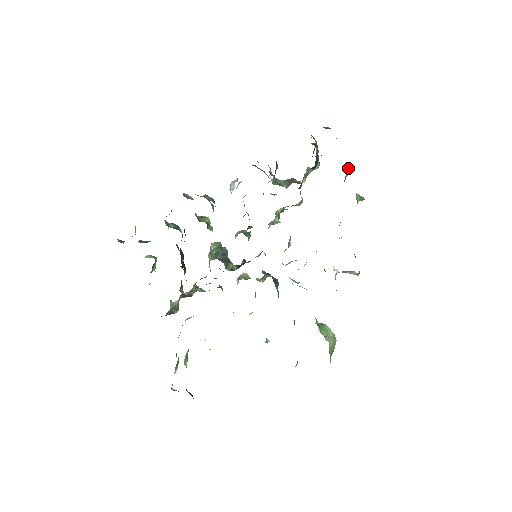
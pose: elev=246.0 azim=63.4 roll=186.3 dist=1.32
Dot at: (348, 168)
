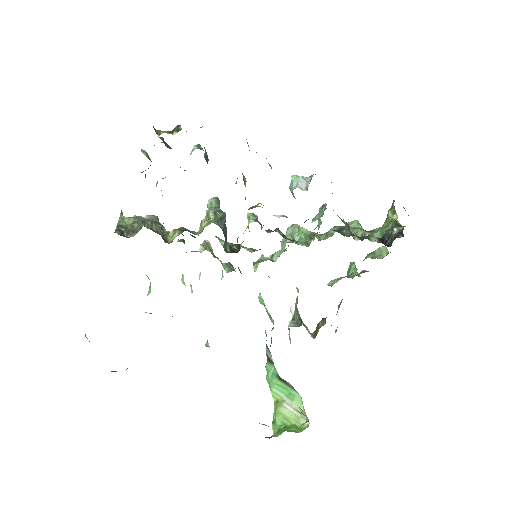
Dot at: (383, 251)
